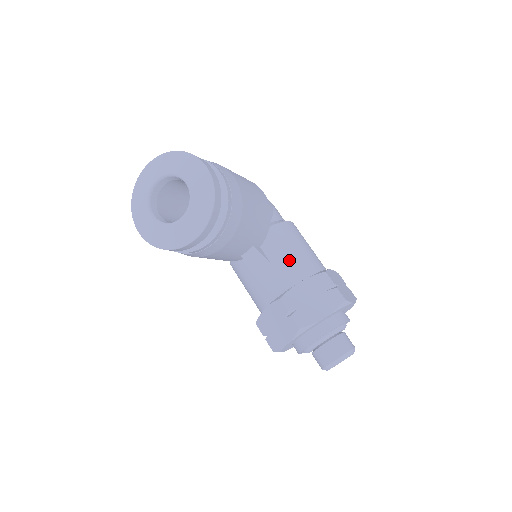
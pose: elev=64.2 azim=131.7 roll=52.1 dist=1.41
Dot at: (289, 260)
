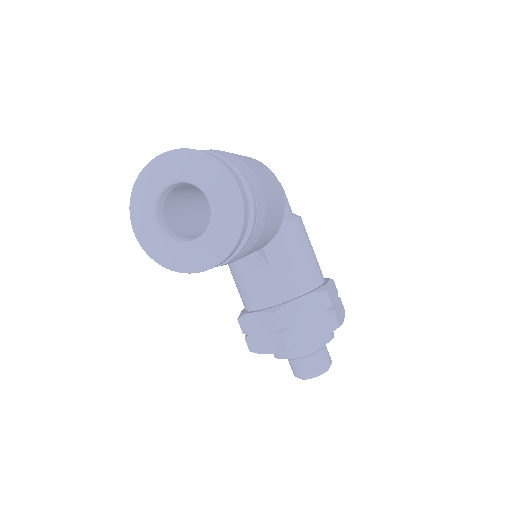
Dot at: (291, 269)
